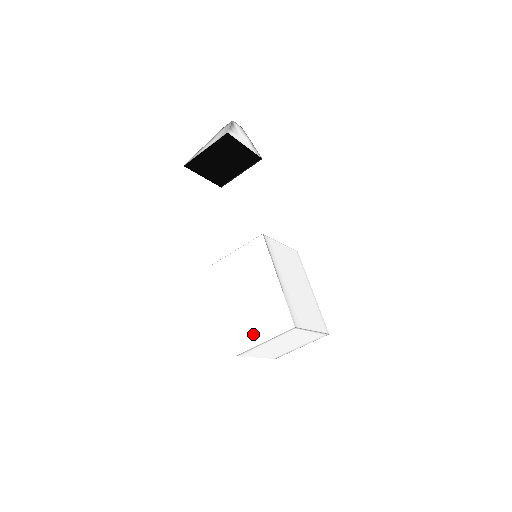
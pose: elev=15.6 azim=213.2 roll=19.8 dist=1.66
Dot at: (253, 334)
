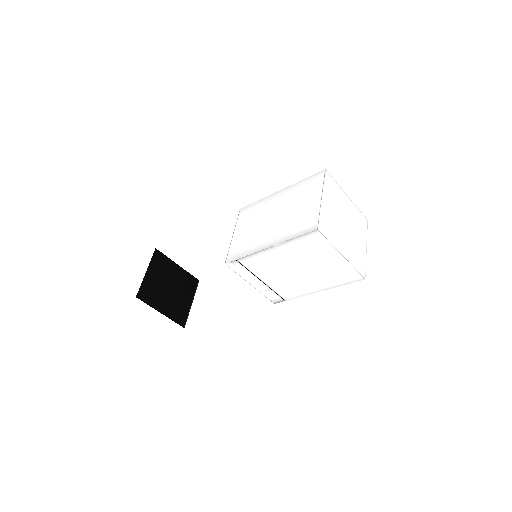
Dot at: (308, 210)
